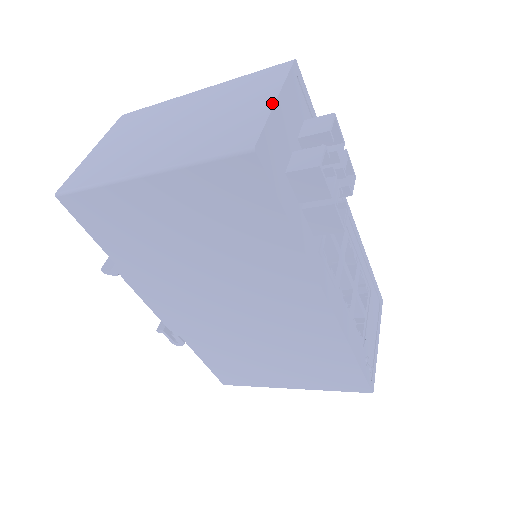
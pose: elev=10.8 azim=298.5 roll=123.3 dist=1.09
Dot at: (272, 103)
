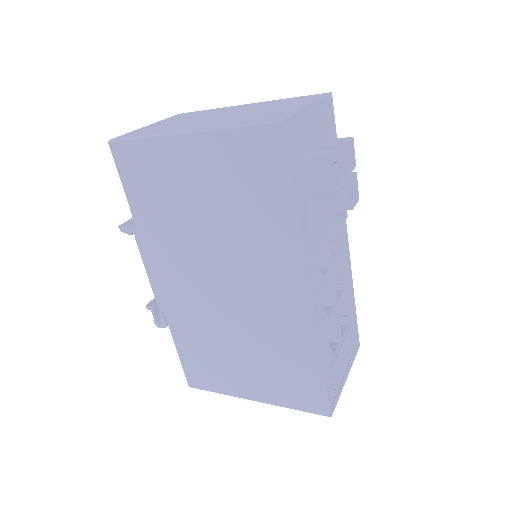
Dot at: (306, 106)
